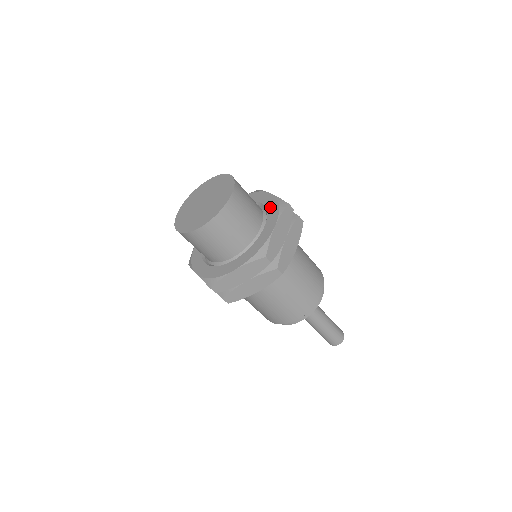
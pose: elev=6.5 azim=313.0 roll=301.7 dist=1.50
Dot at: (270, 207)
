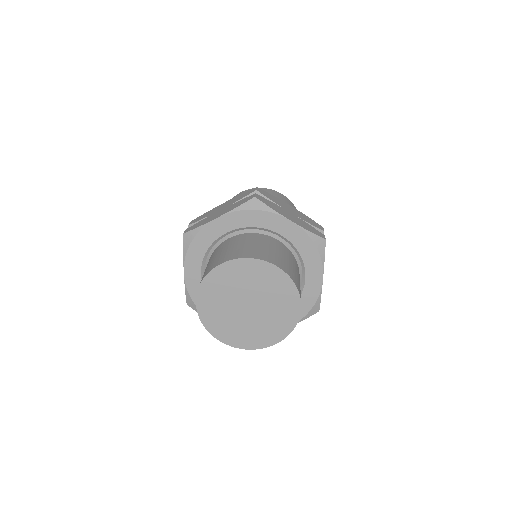
Dot at: (302, 248)
